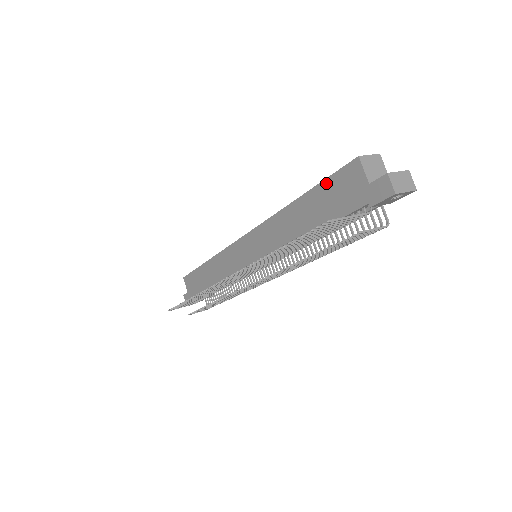
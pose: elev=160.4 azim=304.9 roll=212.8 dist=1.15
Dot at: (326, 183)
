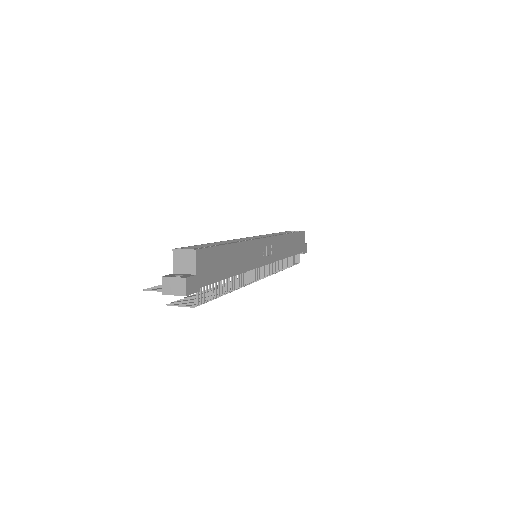
Dot at: occluded
